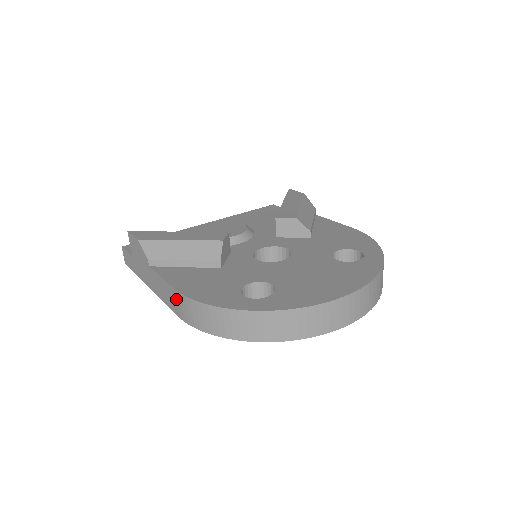
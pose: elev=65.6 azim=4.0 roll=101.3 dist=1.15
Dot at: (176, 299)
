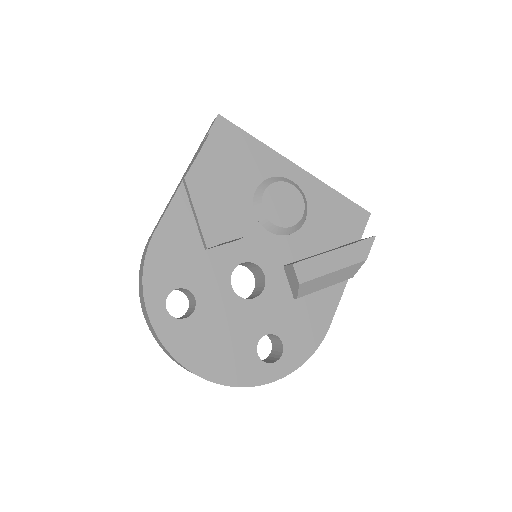
Dot at: occluded
